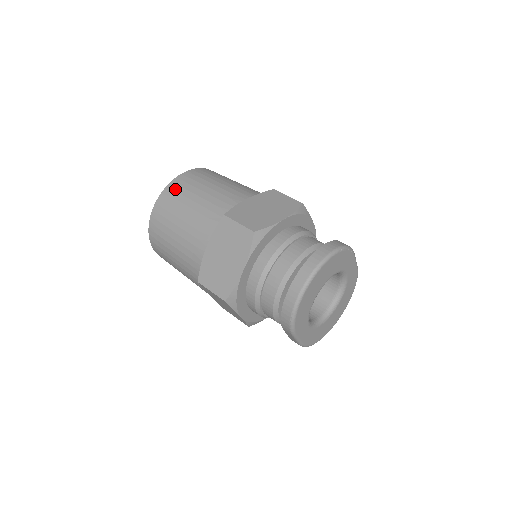
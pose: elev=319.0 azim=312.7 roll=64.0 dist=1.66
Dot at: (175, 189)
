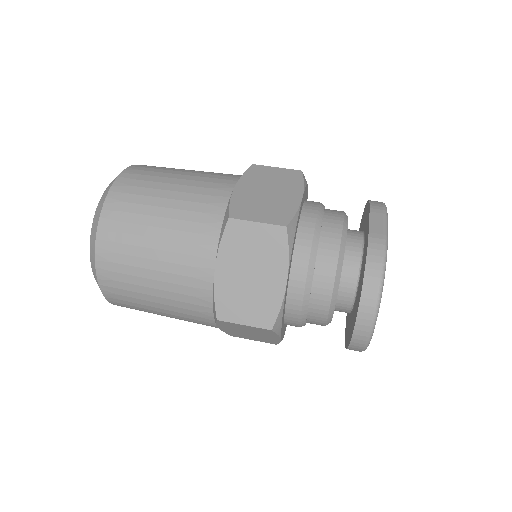
Dot at: (114, 287)
